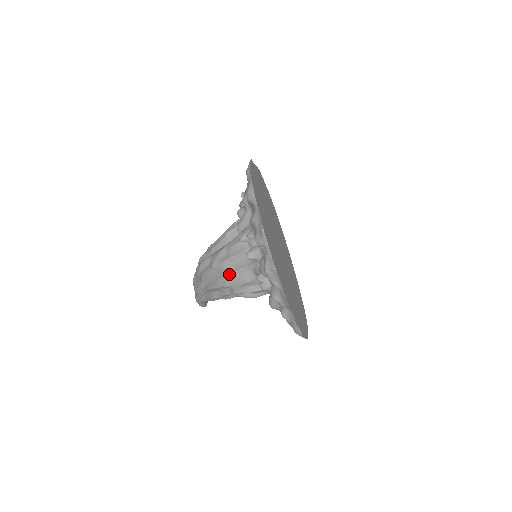
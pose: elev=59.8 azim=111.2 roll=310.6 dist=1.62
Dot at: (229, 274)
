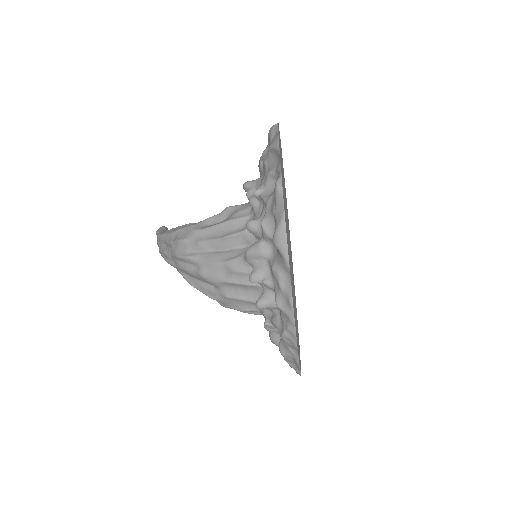
Dot at: (224, 295)
